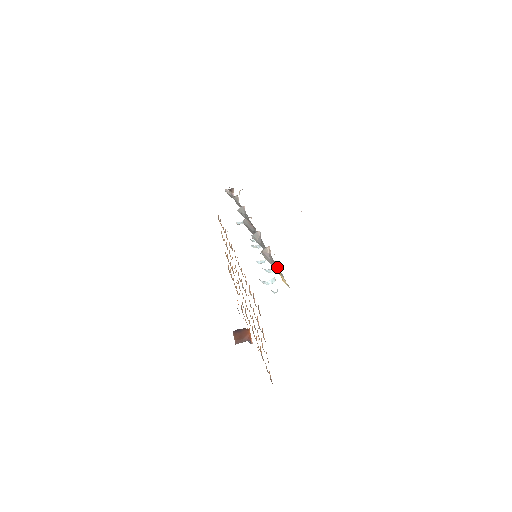
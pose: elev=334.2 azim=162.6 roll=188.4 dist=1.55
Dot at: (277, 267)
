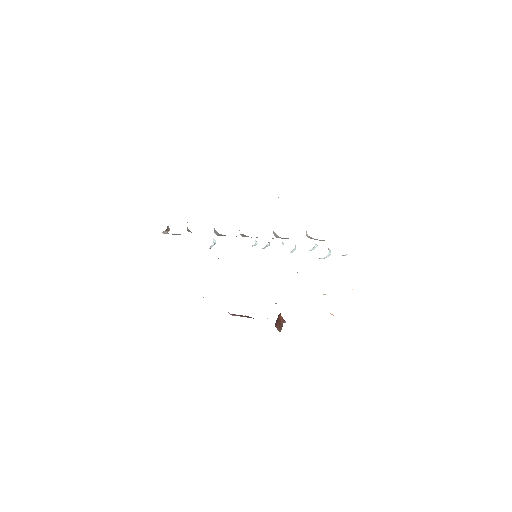
Dot at: occluded
